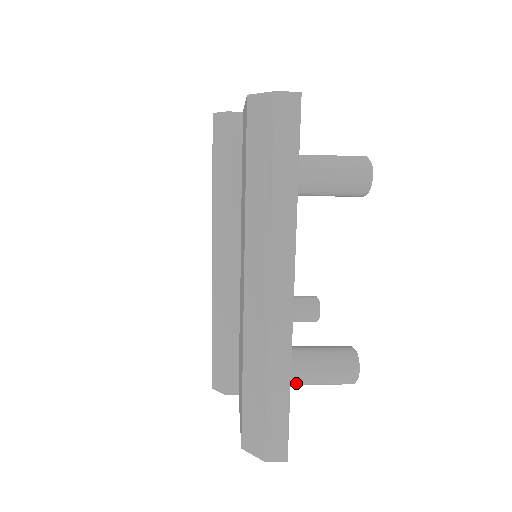
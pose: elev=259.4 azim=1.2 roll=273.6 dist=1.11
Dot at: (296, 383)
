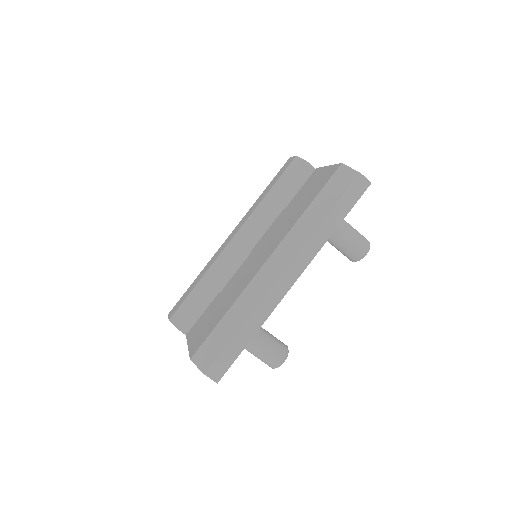
Dot at: occluded
